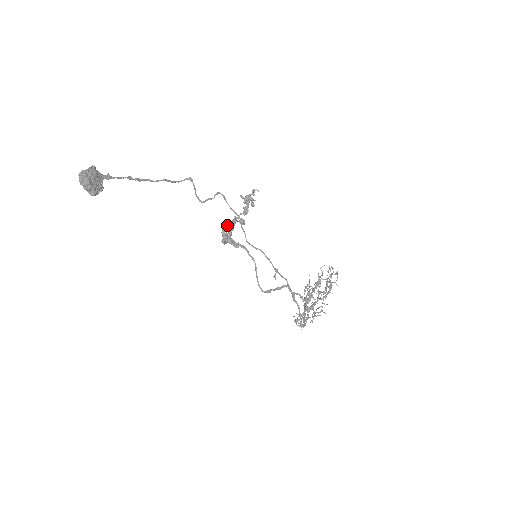
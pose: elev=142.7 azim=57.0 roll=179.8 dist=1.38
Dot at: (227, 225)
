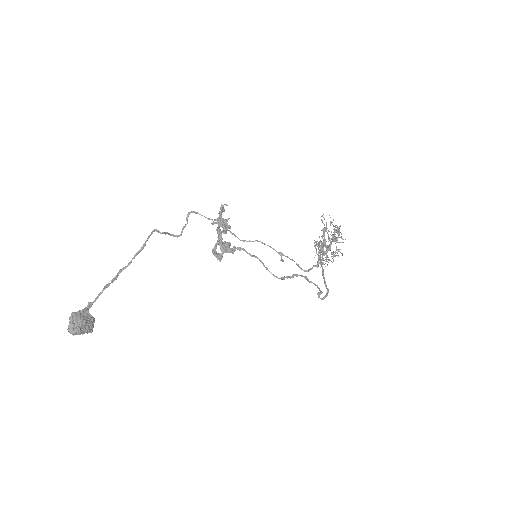
Dot at: (215, 246)
